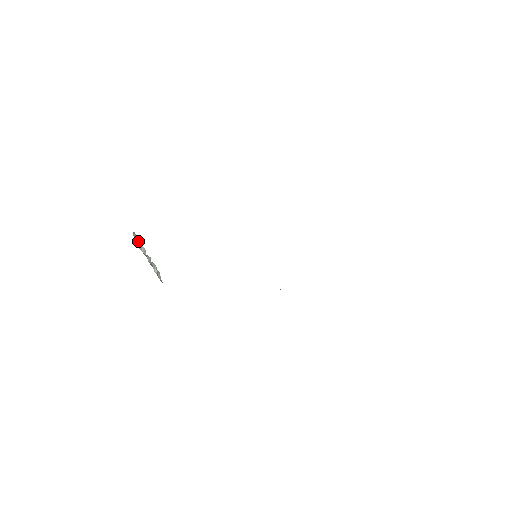
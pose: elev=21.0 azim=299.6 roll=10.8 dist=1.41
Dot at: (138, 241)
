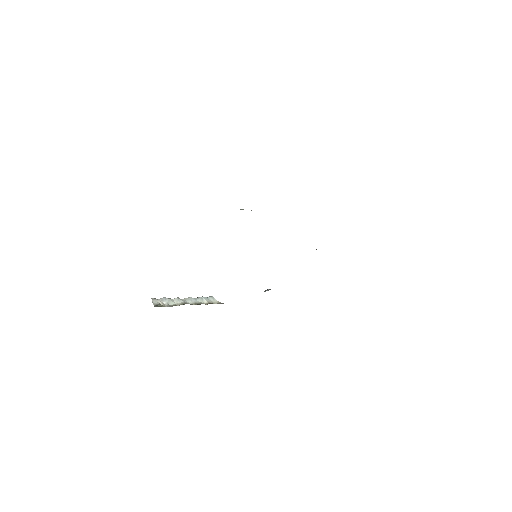
Dot at: (164, 301)
